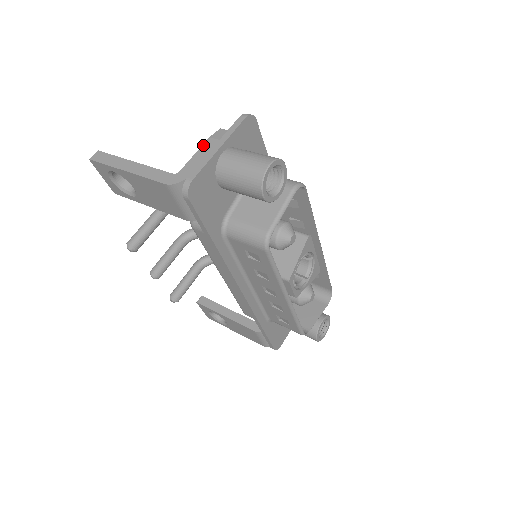
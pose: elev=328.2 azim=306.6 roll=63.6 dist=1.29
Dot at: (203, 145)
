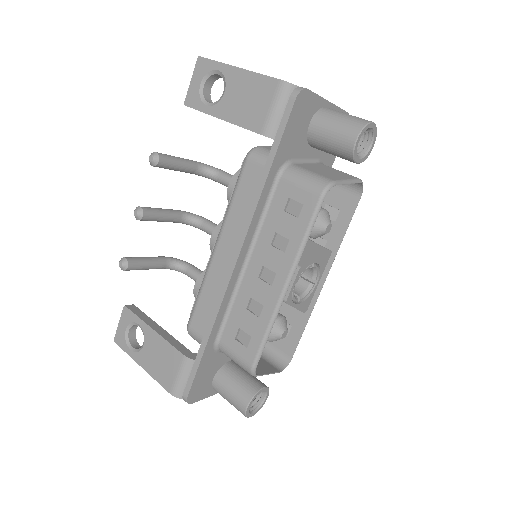
Dot at: occluded
